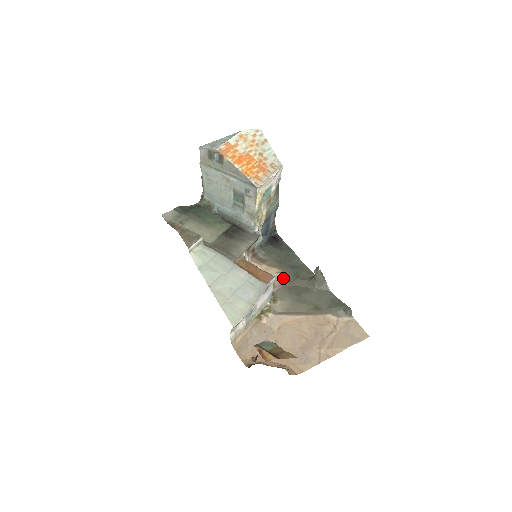
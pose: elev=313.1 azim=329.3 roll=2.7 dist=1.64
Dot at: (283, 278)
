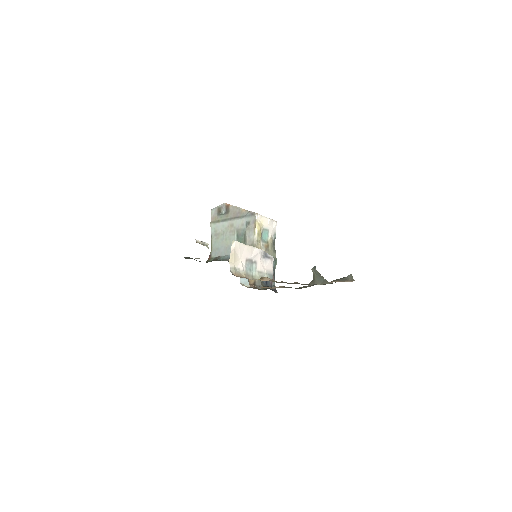
Dot at: occluded
